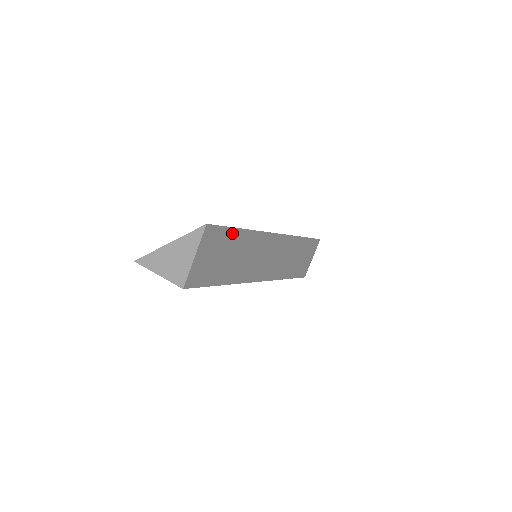
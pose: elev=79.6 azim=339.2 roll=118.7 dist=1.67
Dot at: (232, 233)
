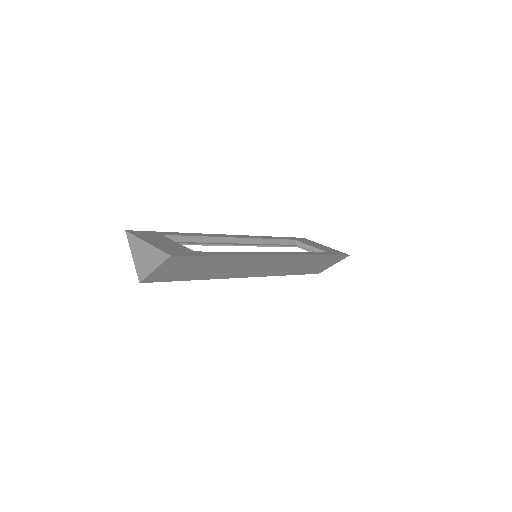
Dot at: (208, 258)
